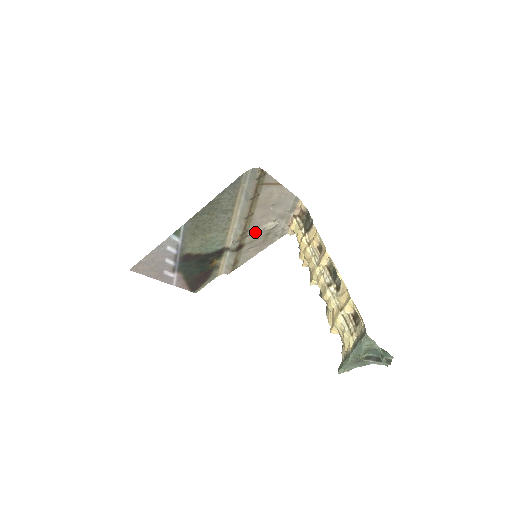
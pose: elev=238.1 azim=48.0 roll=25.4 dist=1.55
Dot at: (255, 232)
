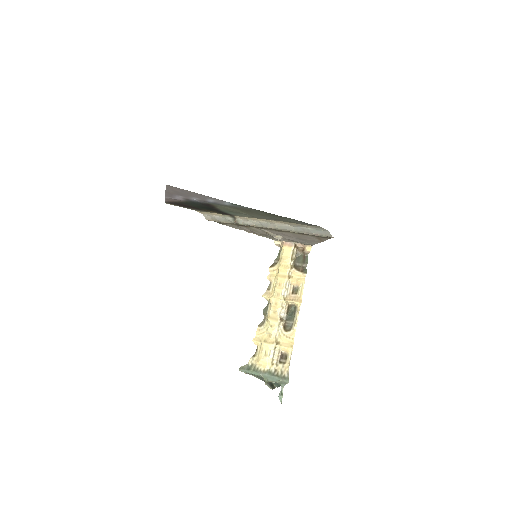
Dot at: (265, 231)
